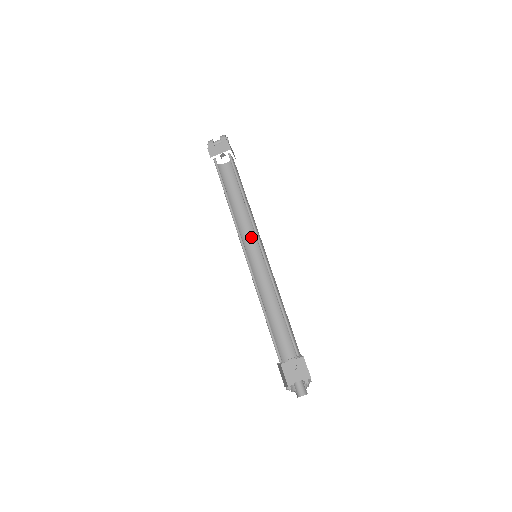
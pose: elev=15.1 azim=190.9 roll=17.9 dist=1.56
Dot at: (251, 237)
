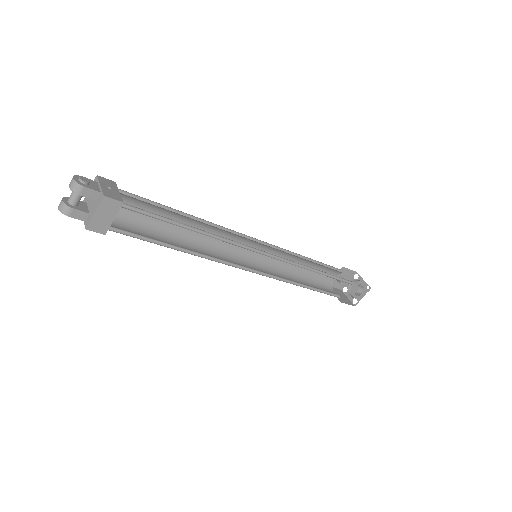
Dot at: occluded
